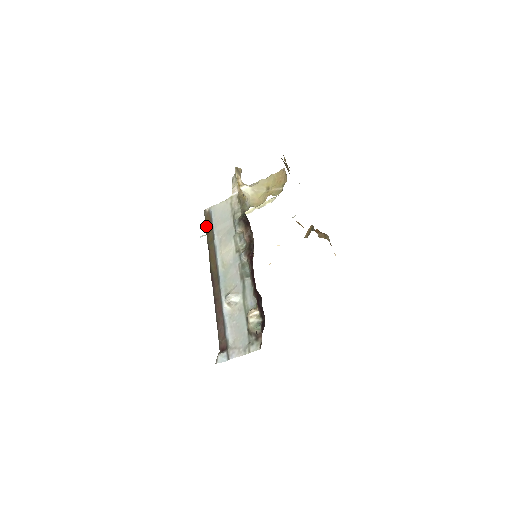
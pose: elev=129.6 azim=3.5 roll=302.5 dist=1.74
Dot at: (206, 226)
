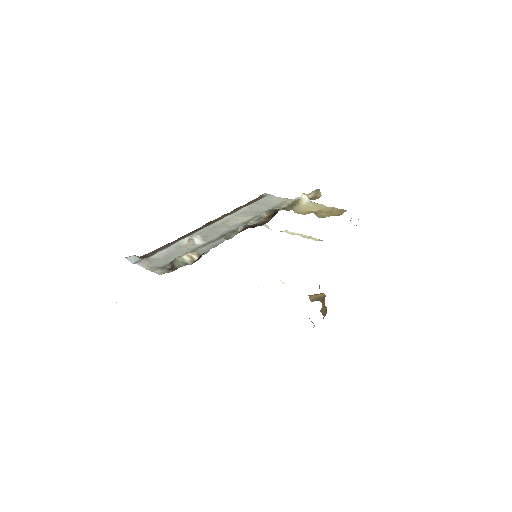
Dot at: (251, 201)
